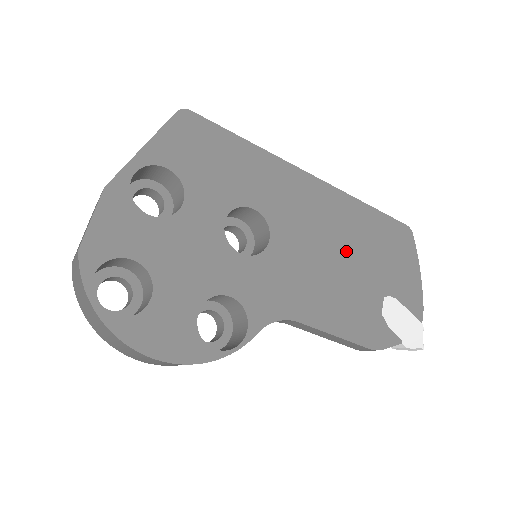
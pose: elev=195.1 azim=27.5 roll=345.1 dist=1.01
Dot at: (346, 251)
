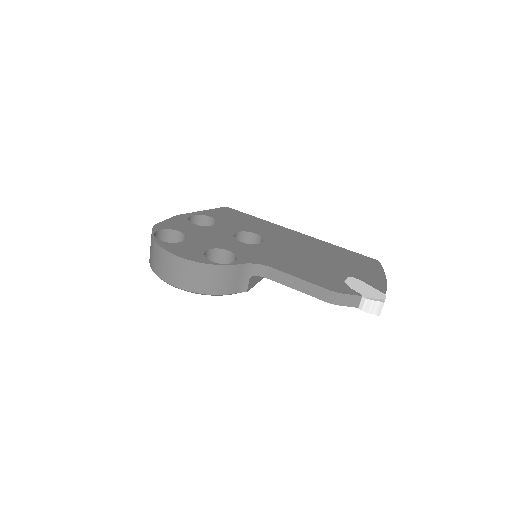
Dot at: (318, 256)
